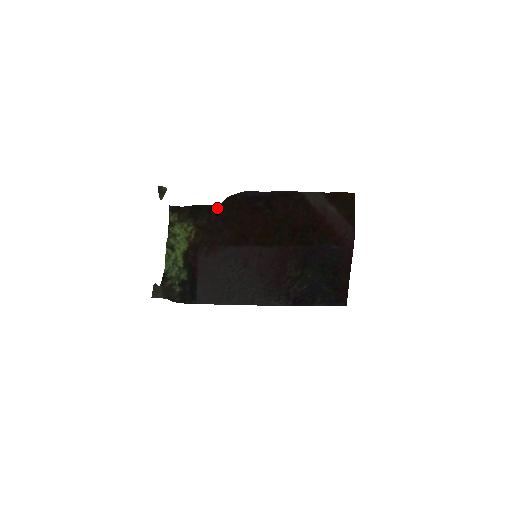
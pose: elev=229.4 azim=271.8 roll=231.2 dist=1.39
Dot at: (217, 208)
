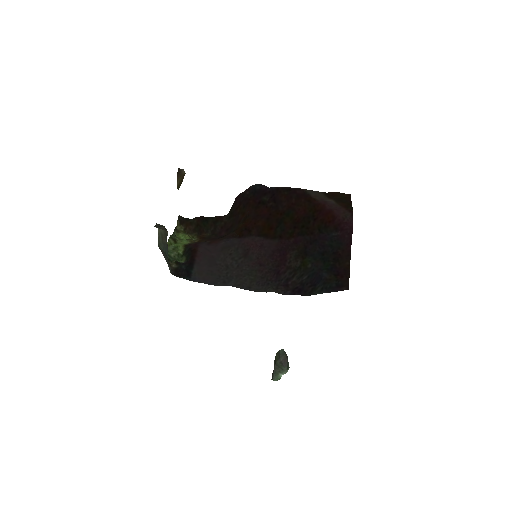
Dot at: (223, 220)
